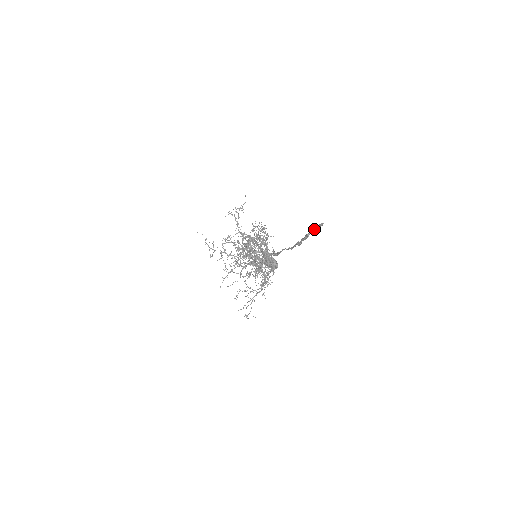
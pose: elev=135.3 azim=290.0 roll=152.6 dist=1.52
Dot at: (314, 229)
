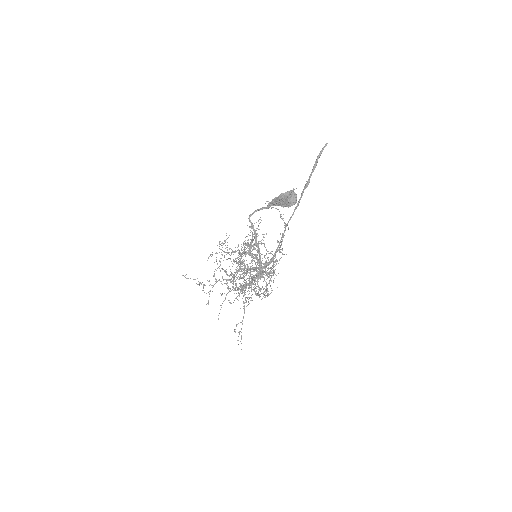
Dot at: (321, 152)
